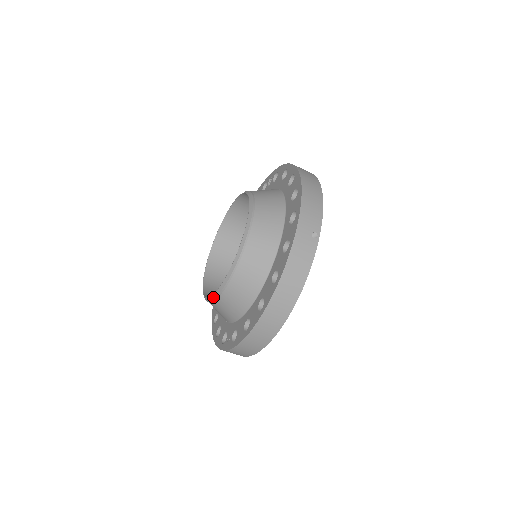
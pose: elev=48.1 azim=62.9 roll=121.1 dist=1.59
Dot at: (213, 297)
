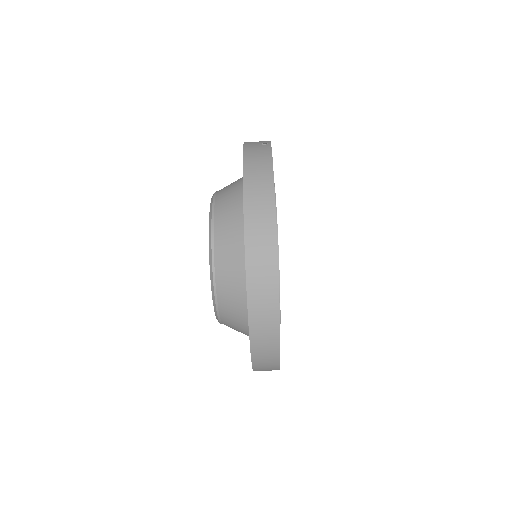
Dot at: (211, 279)
